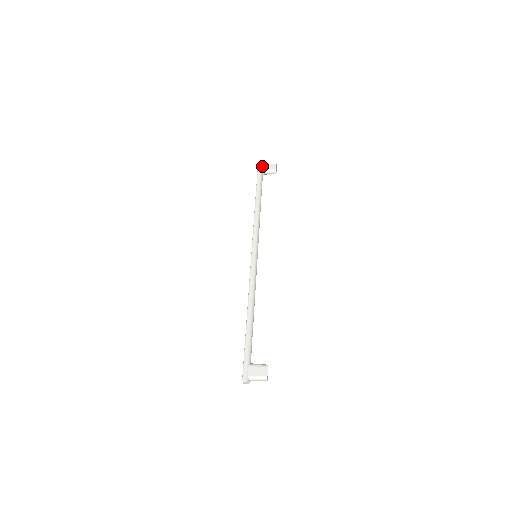
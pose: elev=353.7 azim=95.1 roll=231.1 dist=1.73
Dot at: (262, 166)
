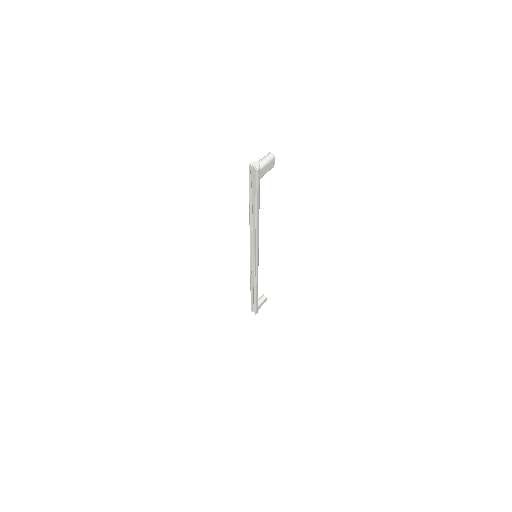
Dot at: (261, 174)
